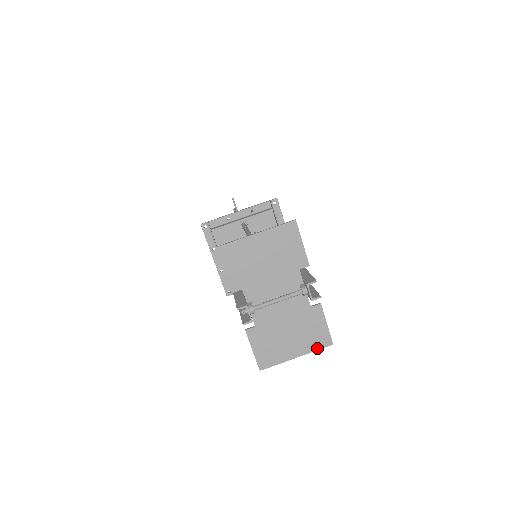
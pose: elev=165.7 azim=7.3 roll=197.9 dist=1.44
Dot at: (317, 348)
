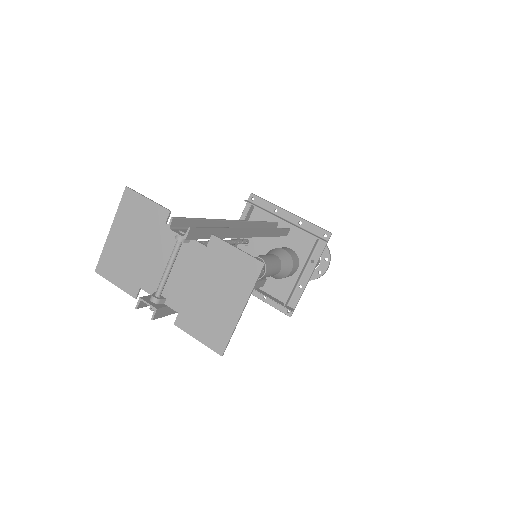
Dot at: (252, 283)
